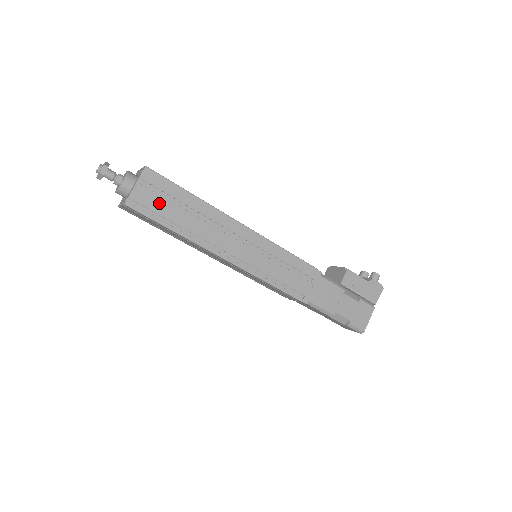
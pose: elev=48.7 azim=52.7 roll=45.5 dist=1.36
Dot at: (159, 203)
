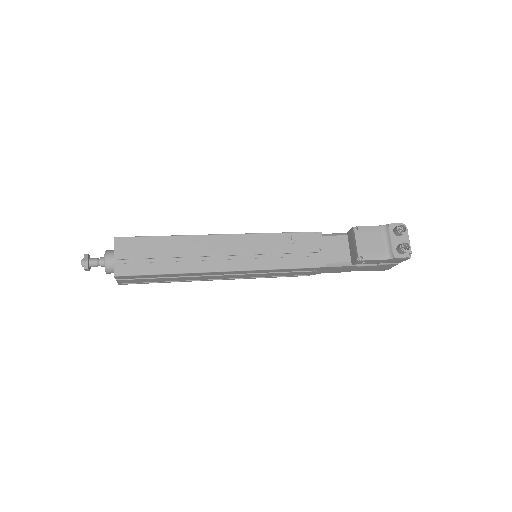
Dot at: (143, 280)
